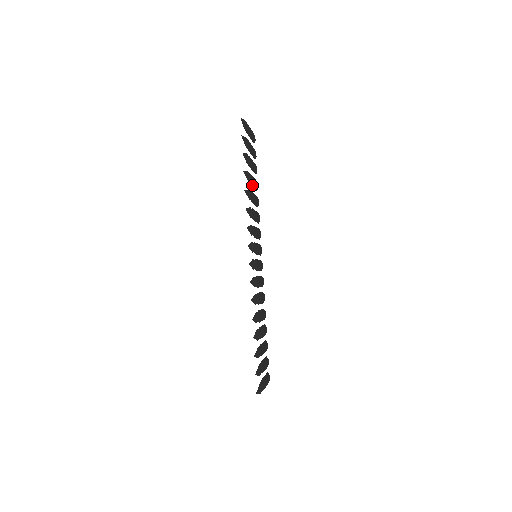
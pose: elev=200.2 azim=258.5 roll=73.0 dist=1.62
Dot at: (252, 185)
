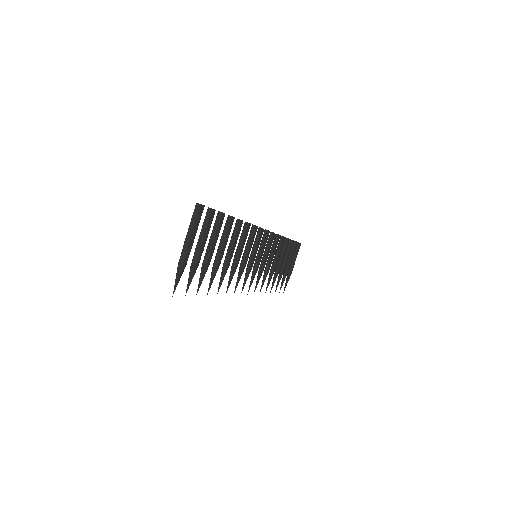
Dot at: (224, 249)
